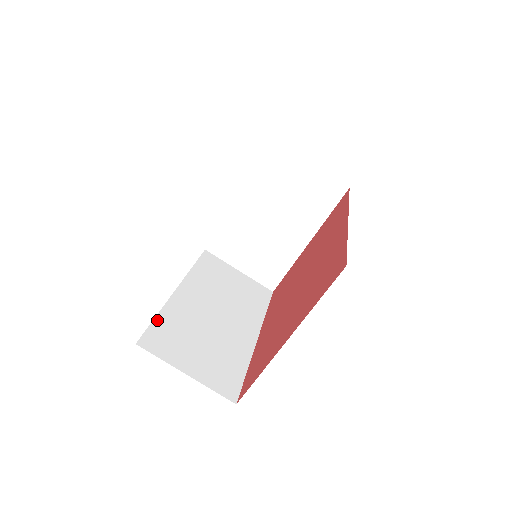
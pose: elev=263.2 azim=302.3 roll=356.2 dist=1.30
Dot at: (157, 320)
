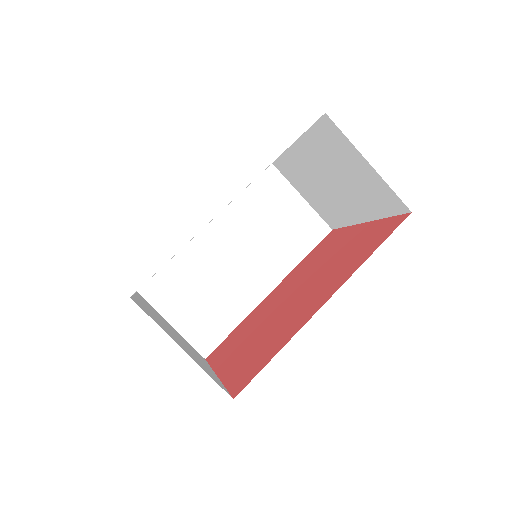
Dot at: (167, 266)
